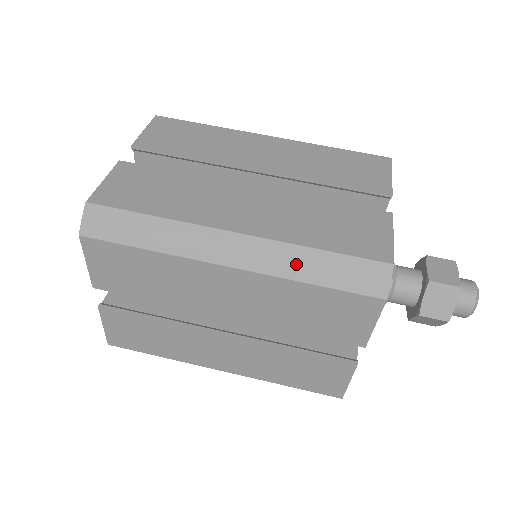
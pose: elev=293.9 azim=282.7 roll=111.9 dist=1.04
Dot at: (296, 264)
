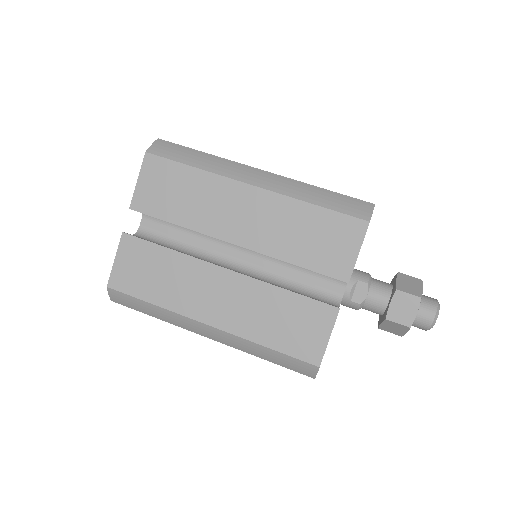
Dot at: (252, 350)
